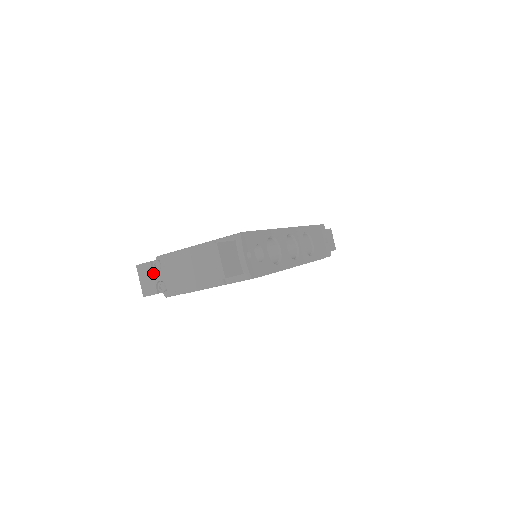
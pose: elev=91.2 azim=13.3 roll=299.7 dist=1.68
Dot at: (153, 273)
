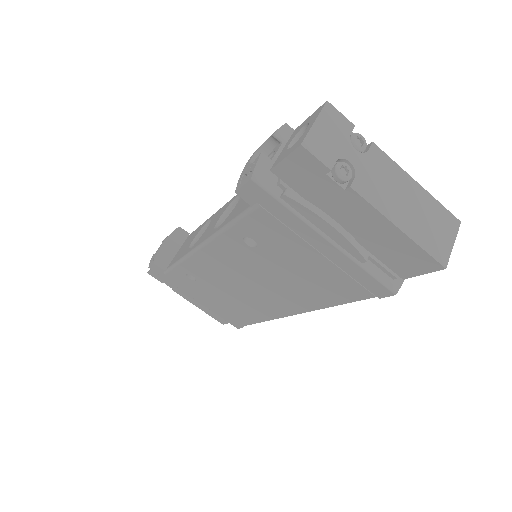
Dot at: (348, 142)
